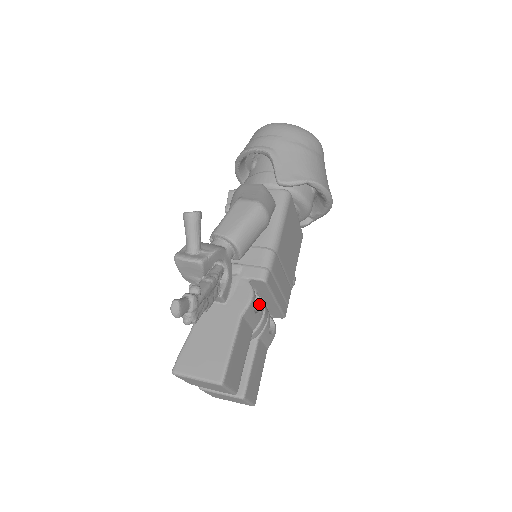
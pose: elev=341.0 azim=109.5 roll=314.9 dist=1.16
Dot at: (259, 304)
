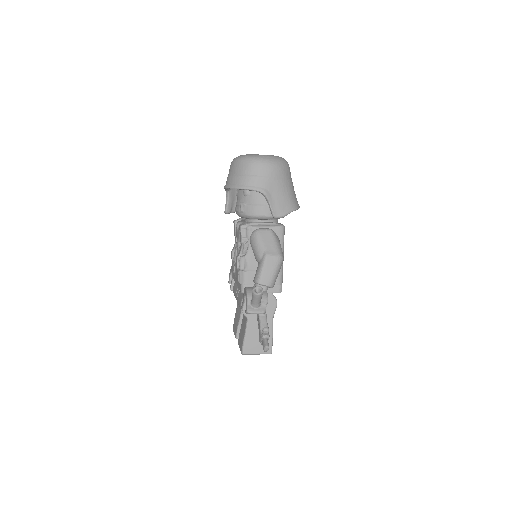
Dot at: occluded
